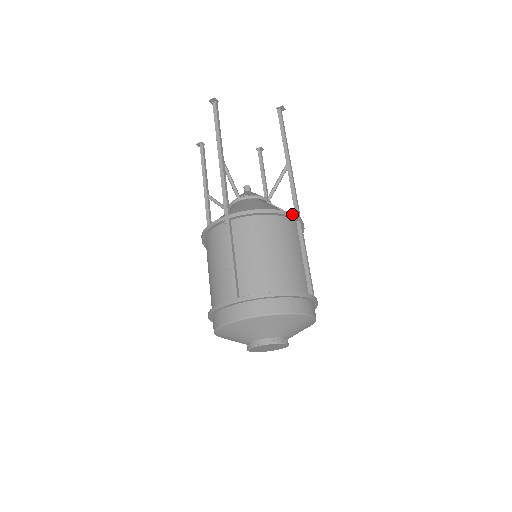
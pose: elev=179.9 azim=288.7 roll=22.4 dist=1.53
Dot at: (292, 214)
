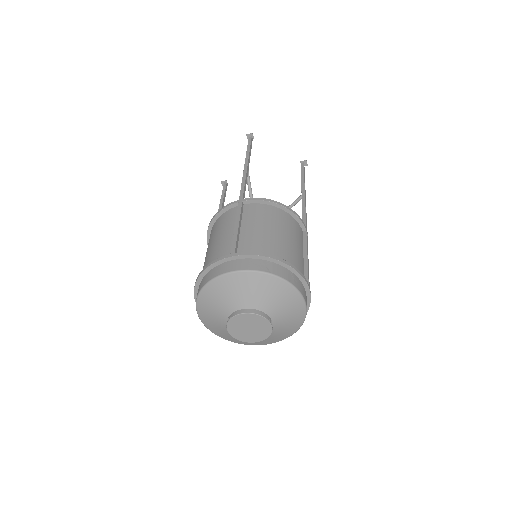
Dot at: (301, 219)
